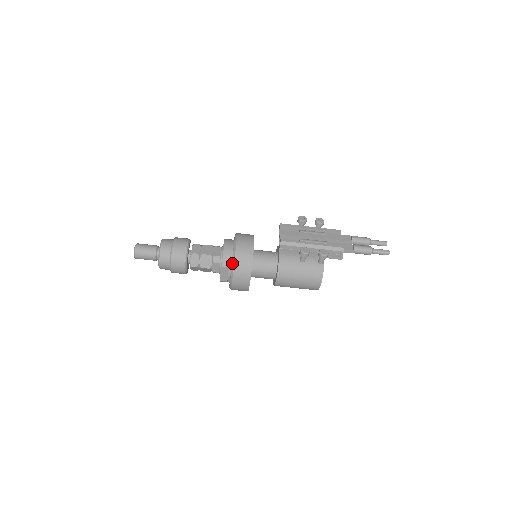
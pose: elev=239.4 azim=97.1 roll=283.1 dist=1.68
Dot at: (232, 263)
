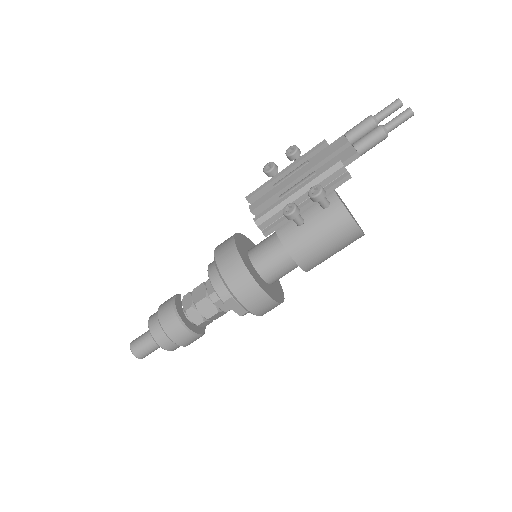
Dot at: occluded
